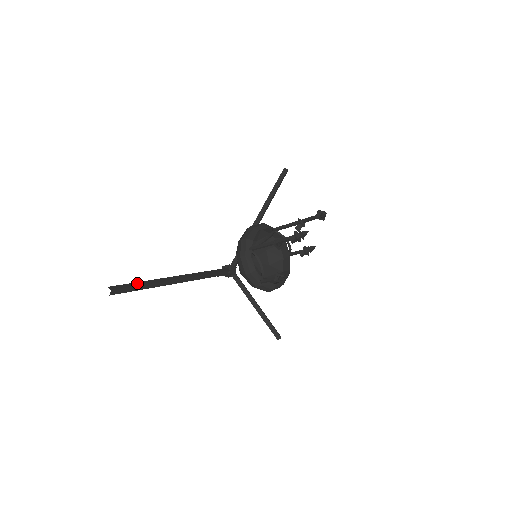
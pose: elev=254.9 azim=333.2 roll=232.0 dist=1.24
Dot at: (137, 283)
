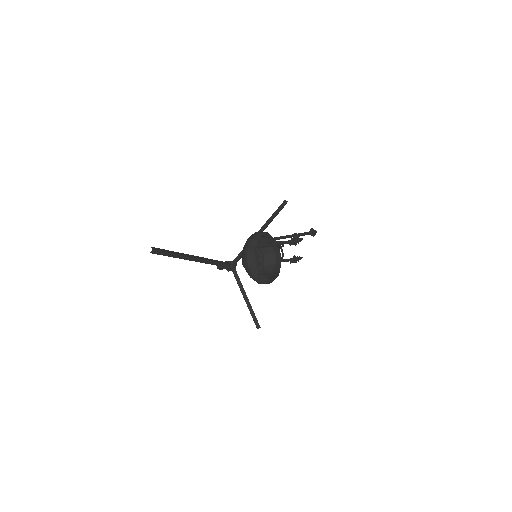
Dot at: (169, 251)
